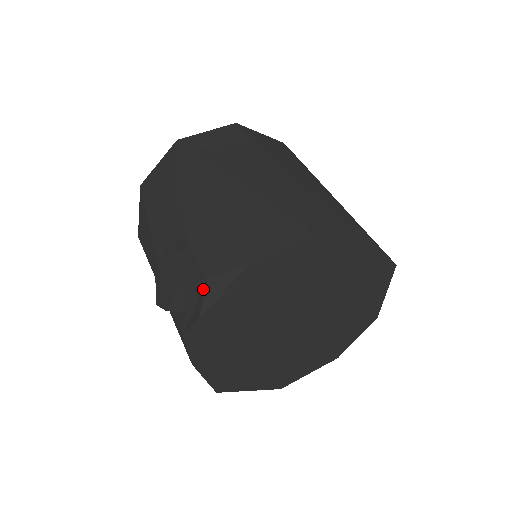
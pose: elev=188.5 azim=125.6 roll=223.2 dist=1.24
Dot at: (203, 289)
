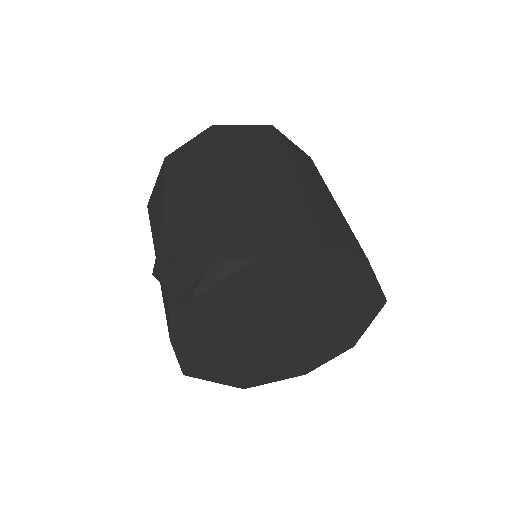
Dot at: (203, 271)
